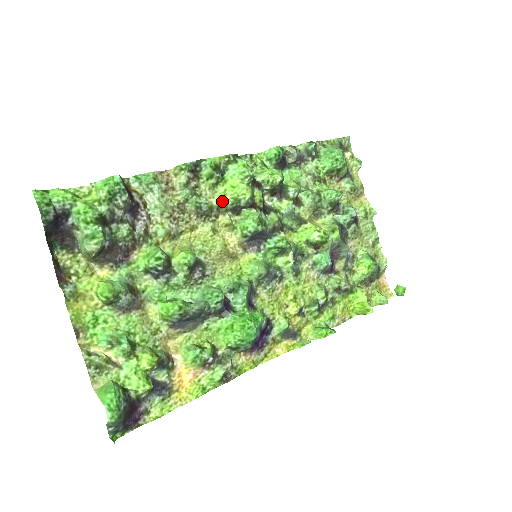
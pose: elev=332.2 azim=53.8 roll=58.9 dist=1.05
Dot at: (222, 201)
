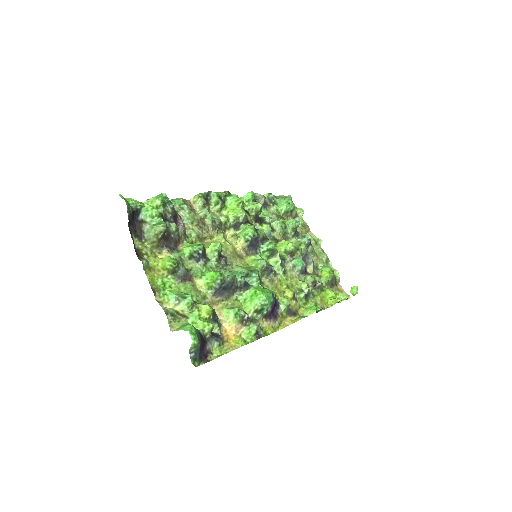
Dot at: (227, 219)
